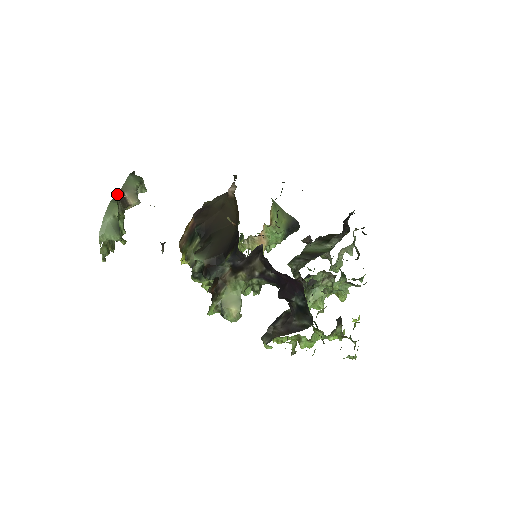
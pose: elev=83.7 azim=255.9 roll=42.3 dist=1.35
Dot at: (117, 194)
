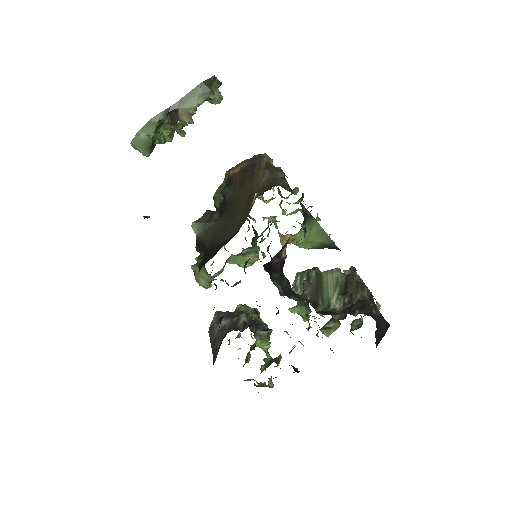
Dot at: (168, 108)
